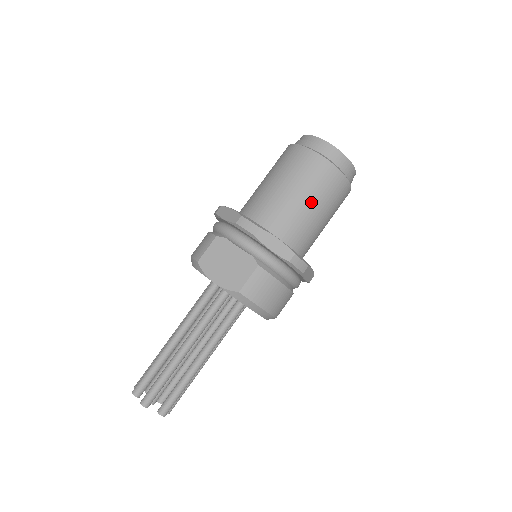
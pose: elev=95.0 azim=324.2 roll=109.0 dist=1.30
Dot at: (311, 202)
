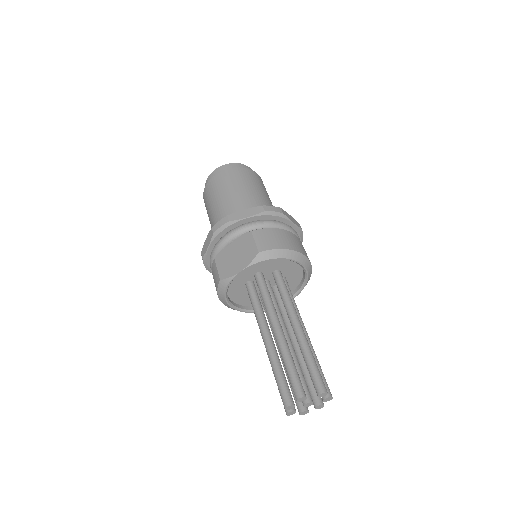
Dot at: (242, 190)
